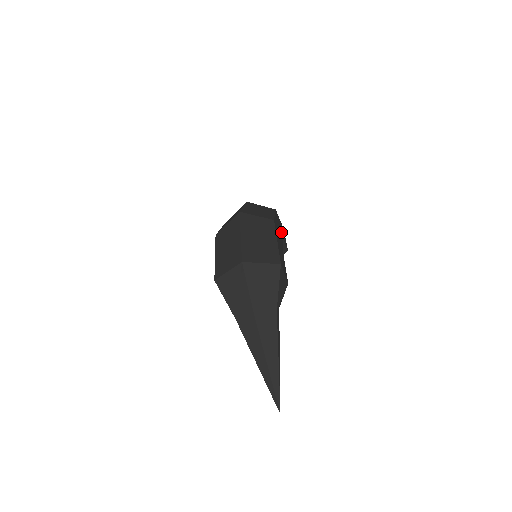
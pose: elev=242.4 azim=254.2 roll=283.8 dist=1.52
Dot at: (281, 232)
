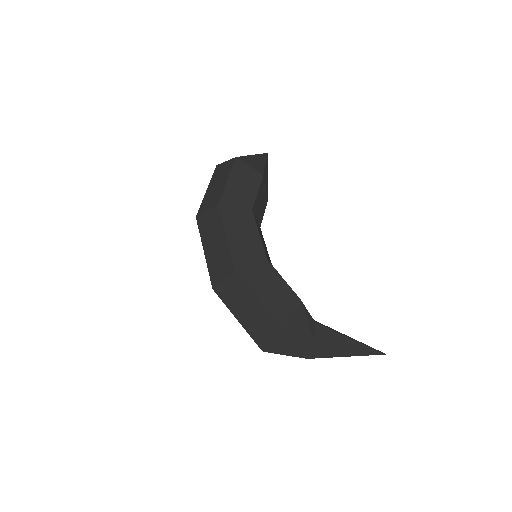
Dot at: (244, 208)
